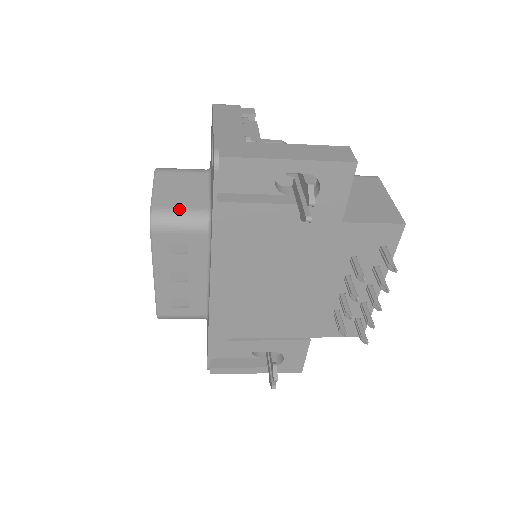
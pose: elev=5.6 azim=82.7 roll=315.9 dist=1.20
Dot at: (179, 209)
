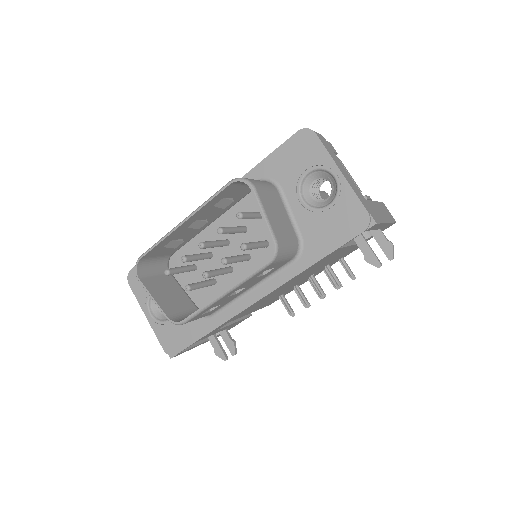
Dot at: (288, 240)
